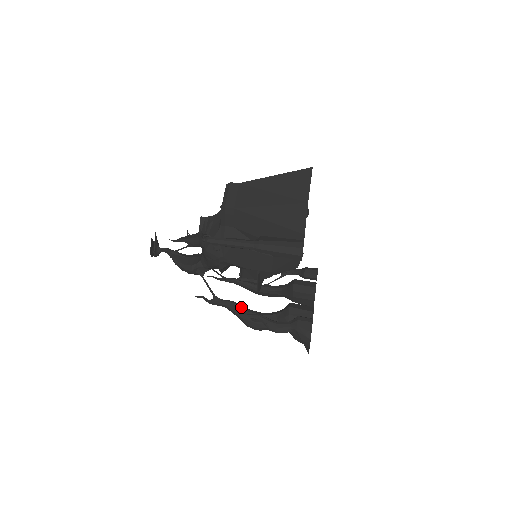
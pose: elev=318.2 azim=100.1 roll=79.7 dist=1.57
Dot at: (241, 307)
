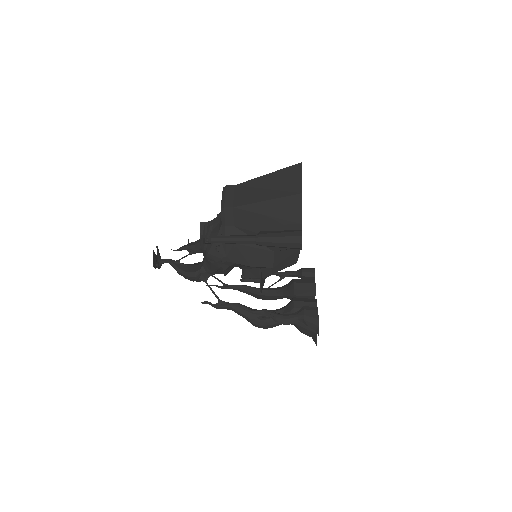
Dot at: (246, 307)
